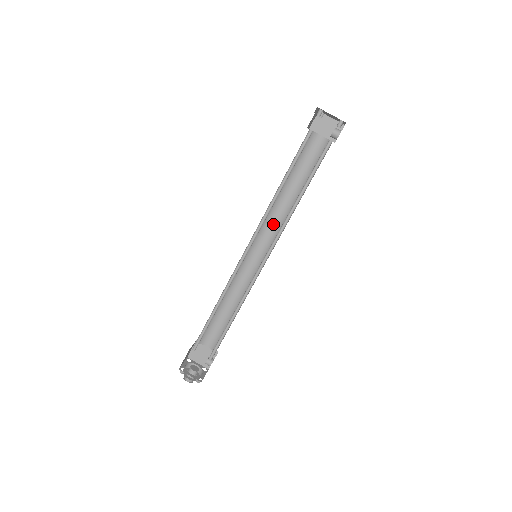
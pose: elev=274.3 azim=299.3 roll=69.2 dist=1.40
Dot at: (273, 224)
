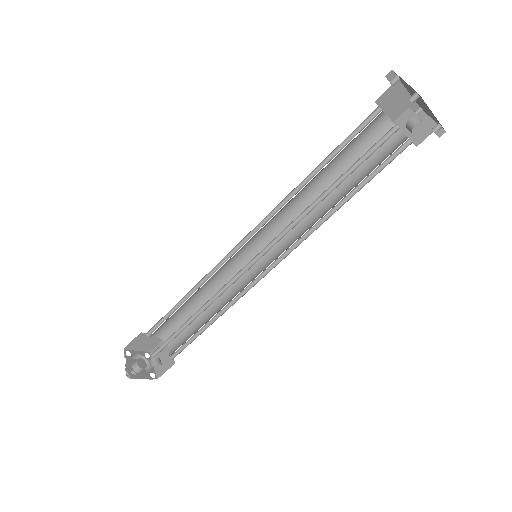
Dot at: (297, 229)
